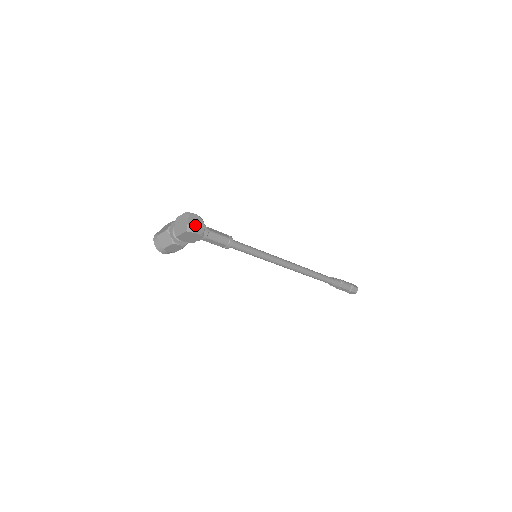
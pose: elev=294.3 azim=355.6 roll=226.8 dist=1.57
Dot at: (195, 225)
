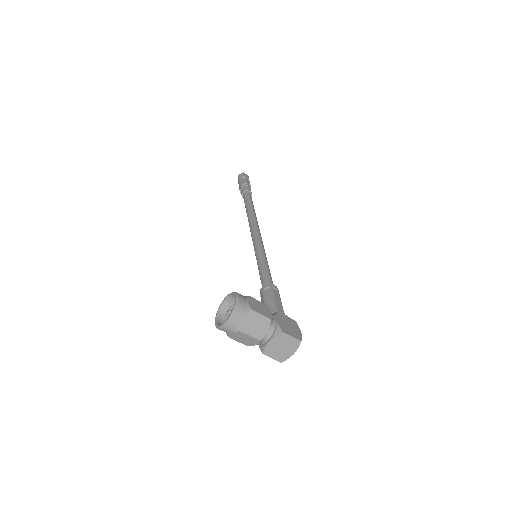
Dot at: occluded
